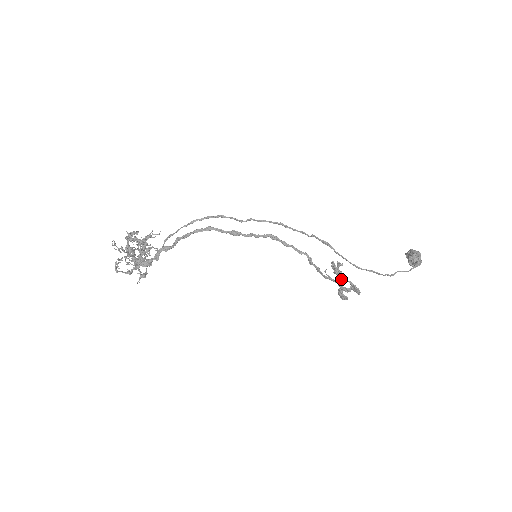
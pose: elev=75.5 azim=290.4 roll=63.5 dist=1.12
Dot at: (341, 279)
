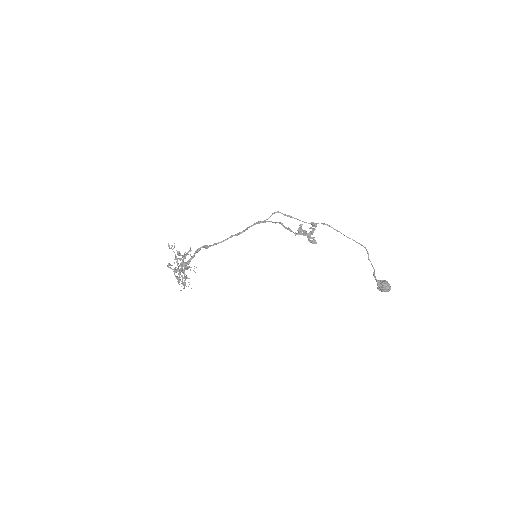
Dot at: (305, 231)
